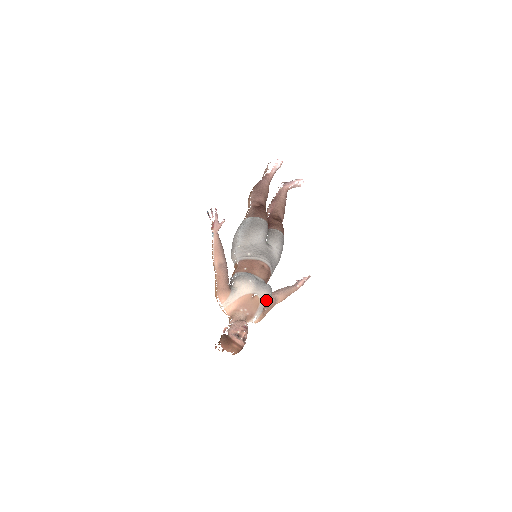
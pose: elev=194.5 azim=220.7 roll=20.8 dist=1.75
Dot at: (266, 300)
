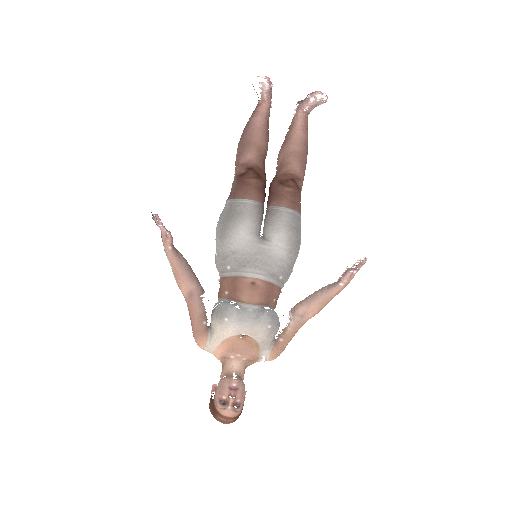
Dot at: (267, 336)
